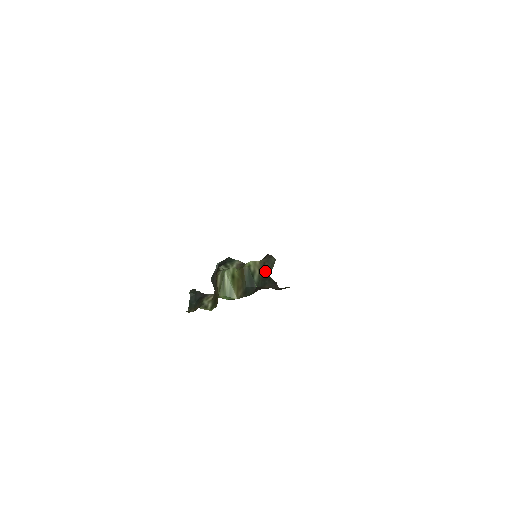
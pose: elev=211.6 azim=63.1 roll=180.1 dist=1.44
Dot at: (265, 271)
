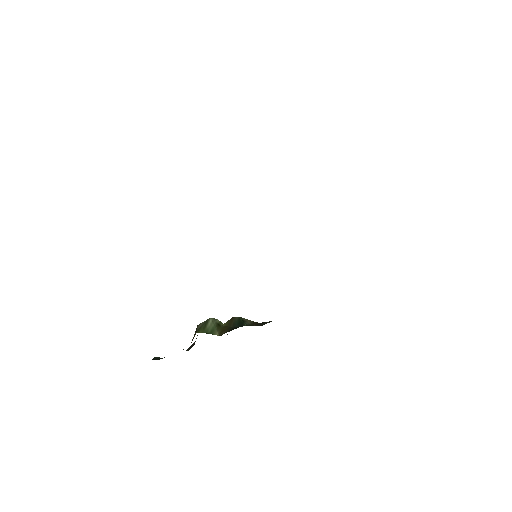
Dot at: (258, 325)
